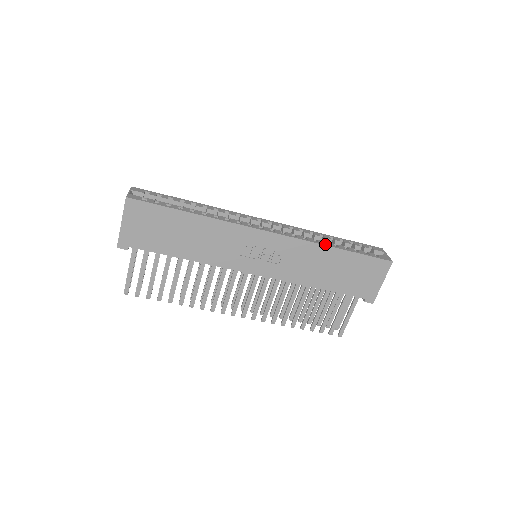
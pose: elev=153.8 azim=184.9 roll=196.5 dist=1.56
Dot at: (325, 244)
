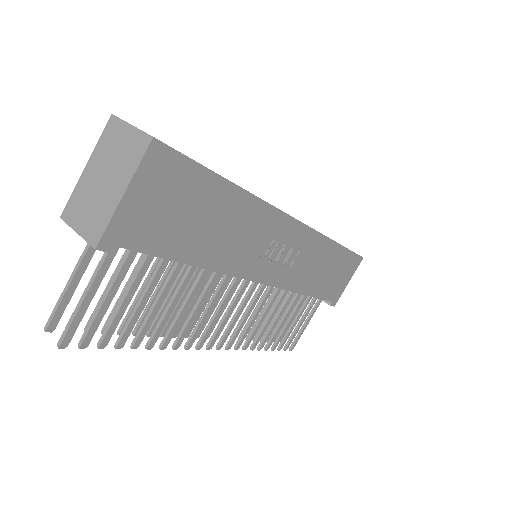
Dot at: (331, 239)
